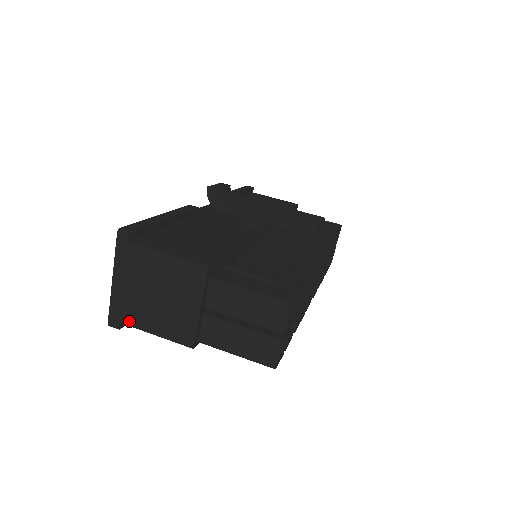
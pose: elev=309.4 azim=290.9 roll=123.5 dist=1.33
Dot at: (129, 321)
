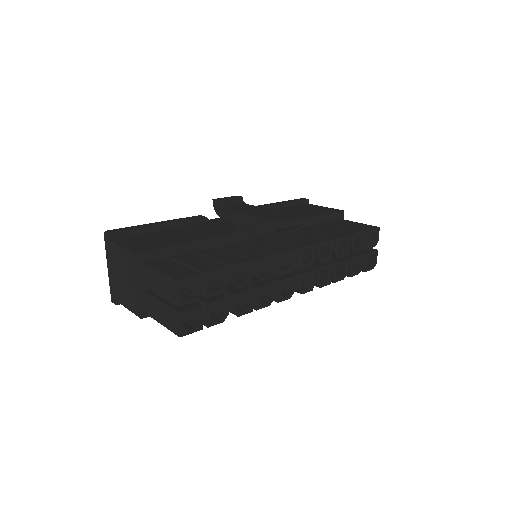
Dot at: (117, 298)
